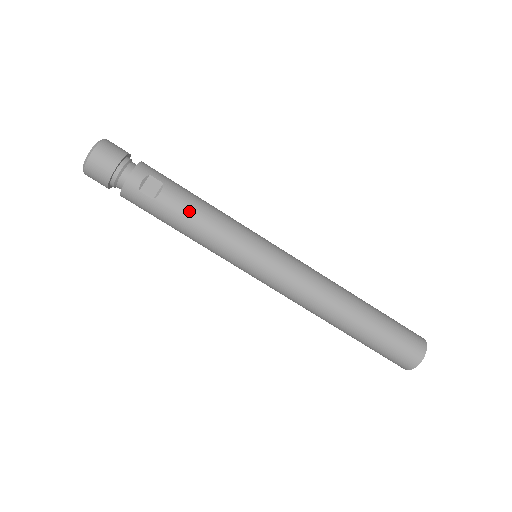
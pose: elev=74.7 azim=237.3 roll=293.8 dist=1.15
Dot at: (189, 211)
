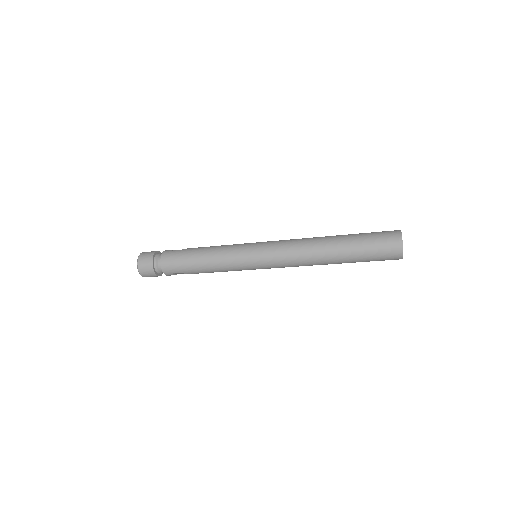
Dot at: occluded
